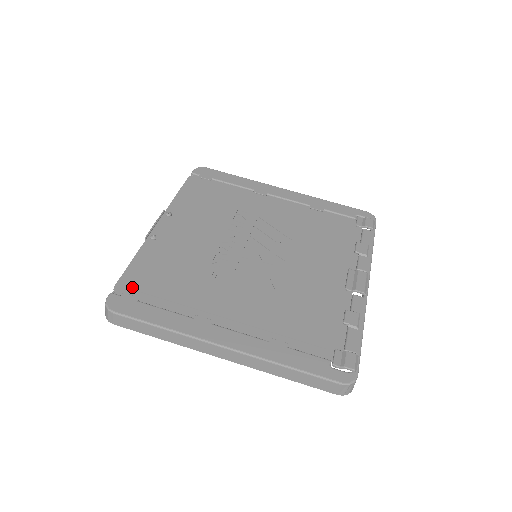
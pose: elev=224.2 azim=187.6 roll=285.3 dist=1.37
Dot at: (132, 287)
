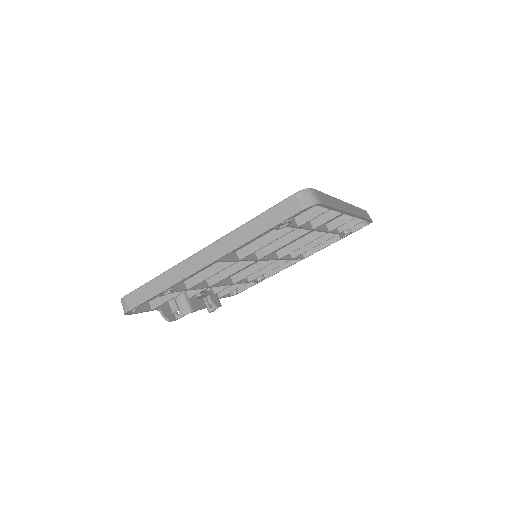
Dot at: occluded
